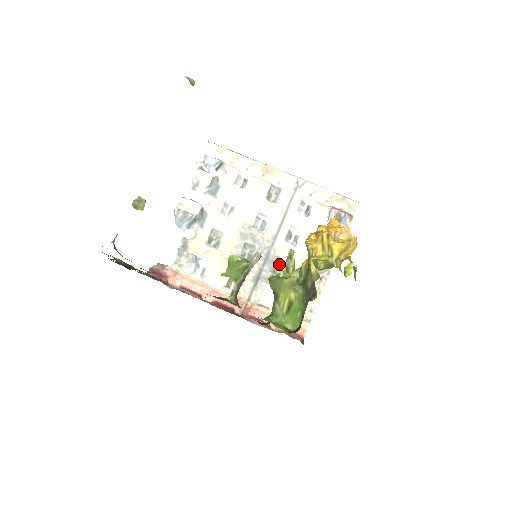
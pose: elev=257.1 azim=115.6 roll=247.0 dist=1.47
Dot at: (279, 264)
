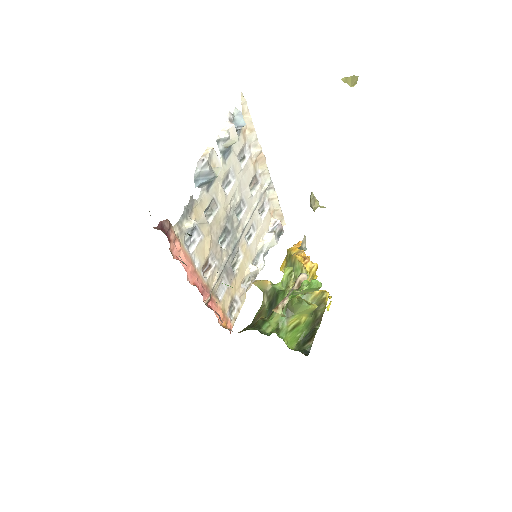
Dot at: (236, 258)
